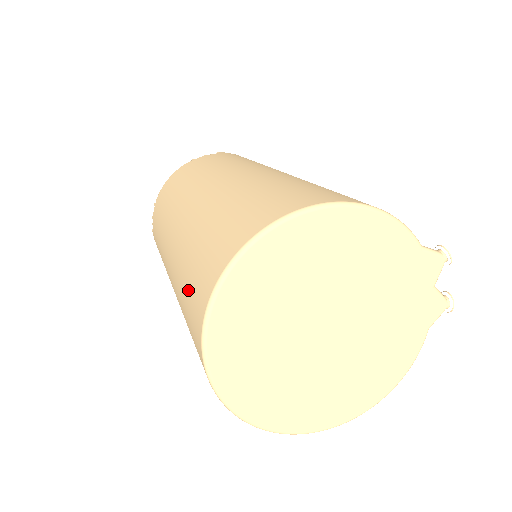
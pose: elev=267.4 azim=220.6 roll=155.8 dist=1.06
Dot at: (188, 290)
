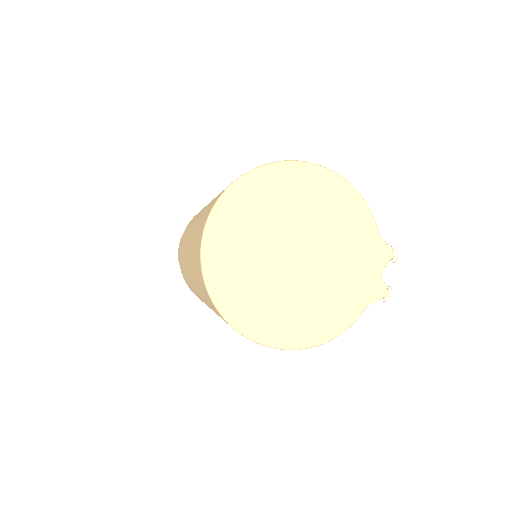
Dot at: (210, 204)
